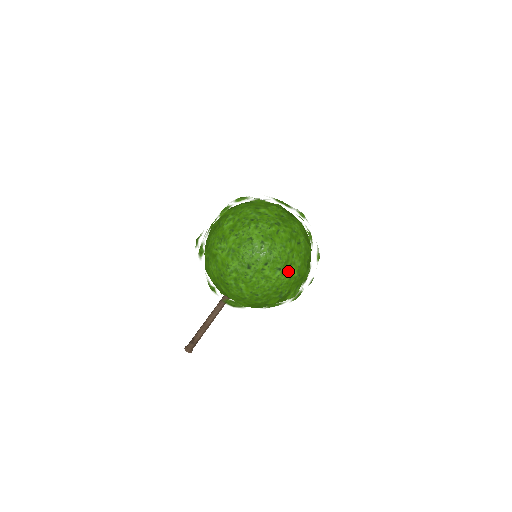
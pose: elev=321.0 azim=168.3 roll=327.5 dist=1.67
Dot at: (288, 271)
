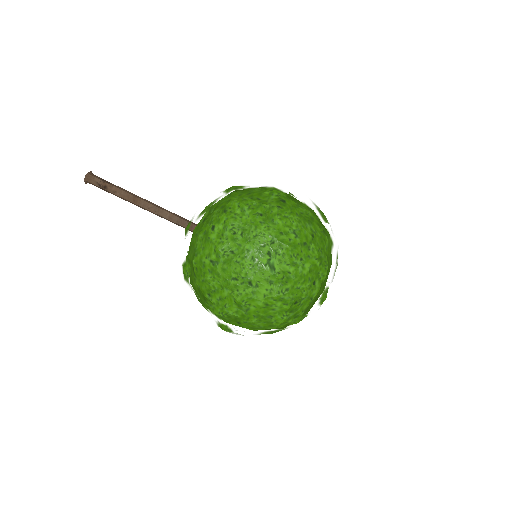
Dot at: occluded
